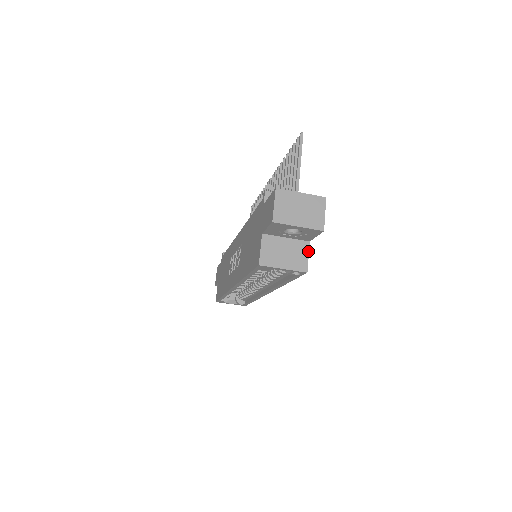
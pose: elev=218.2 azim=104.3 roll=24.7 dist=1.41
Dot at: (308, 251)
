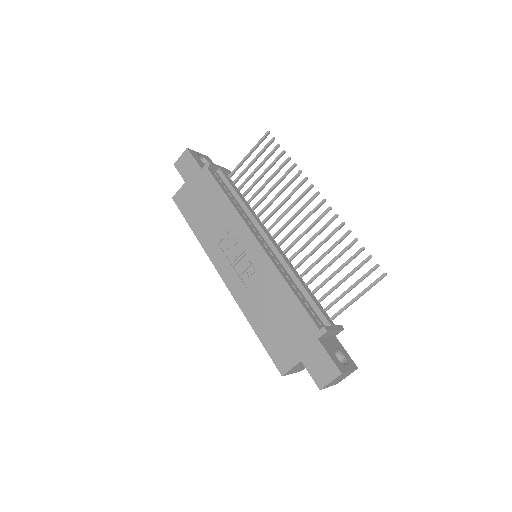
Dot at: occluded
